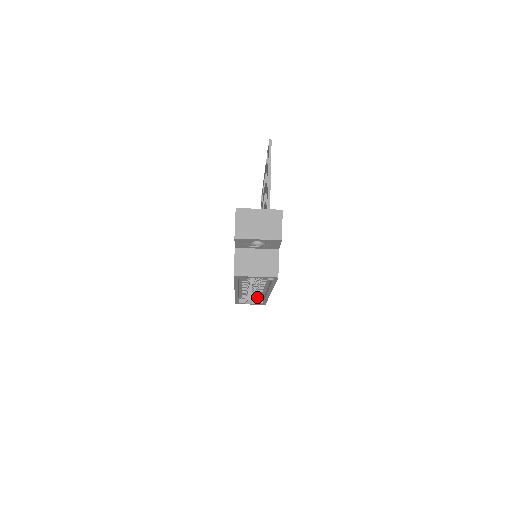
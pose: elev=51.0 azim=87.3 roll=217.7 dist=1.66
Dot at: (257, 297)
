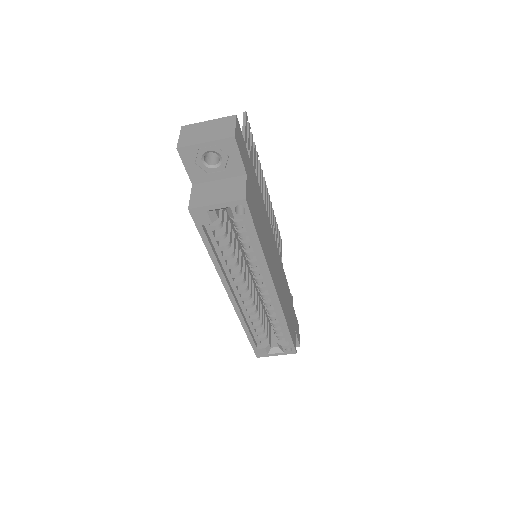
Dot at: (276, 330)
